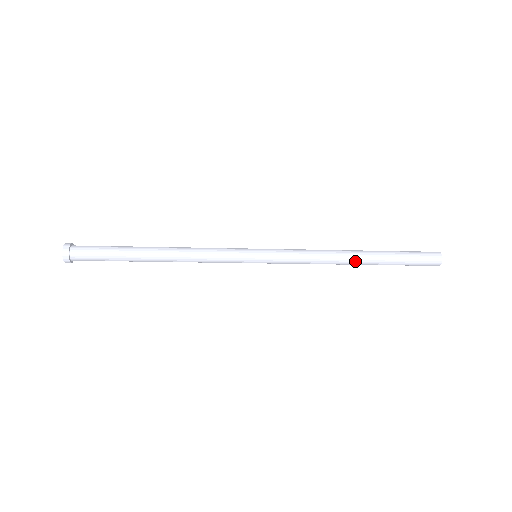
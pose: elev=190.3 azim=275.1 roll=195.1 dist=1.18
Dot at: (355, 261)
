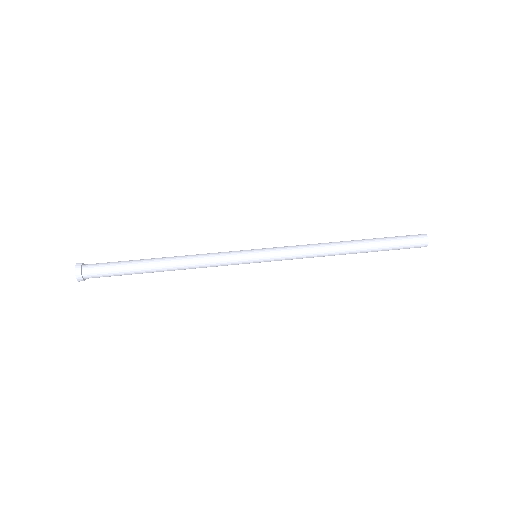
Dot at: occluded
